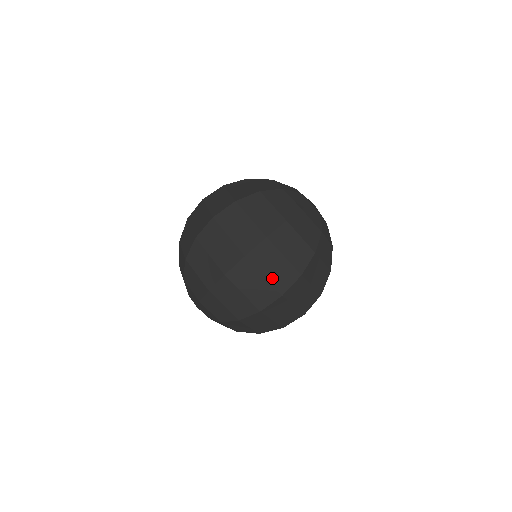
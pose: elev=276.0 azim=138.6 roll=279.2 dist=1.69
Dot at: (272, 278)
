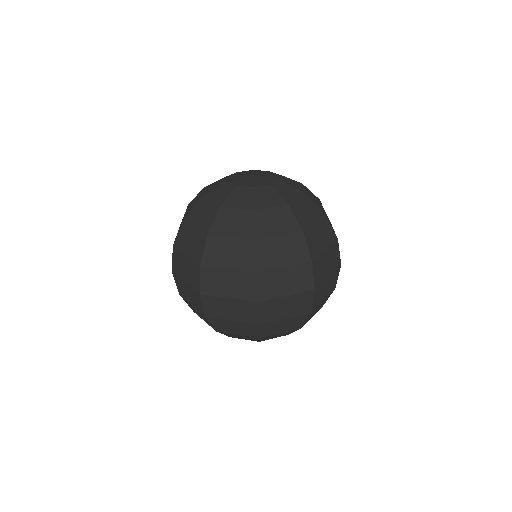
Dot at: (294, 290)
